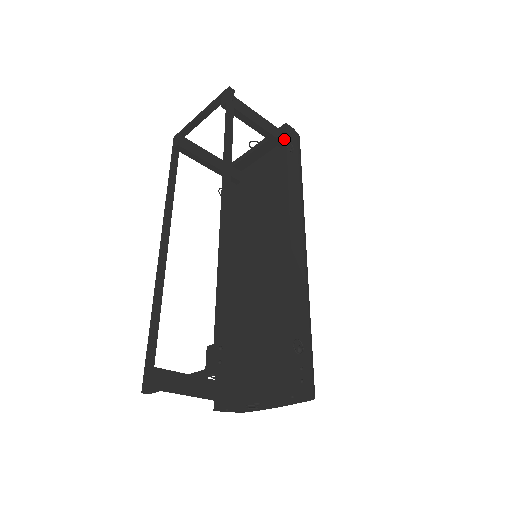
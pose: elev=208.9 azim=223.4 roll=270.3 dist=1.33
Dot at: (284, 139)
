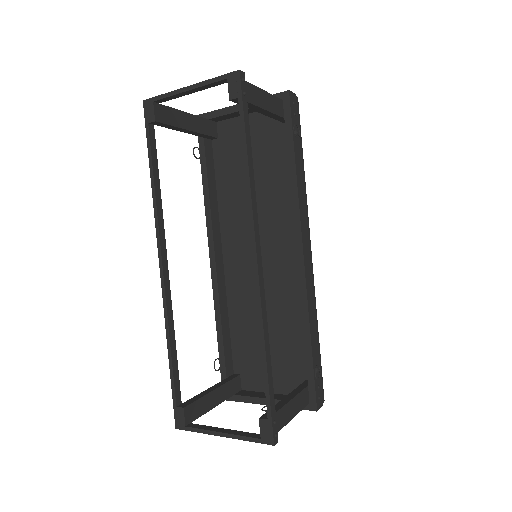
Dot at: (288, 116)
